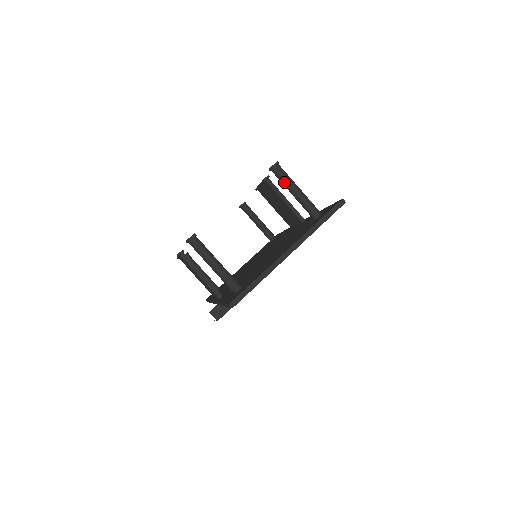
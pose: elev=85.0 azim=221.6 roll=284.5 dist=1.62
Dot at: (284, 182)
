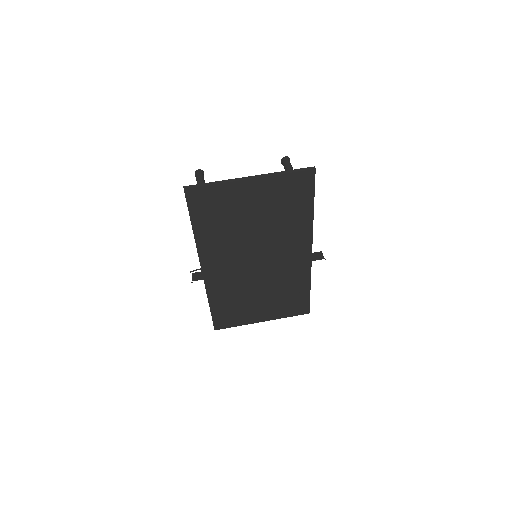
Dot at: (286, 168)
